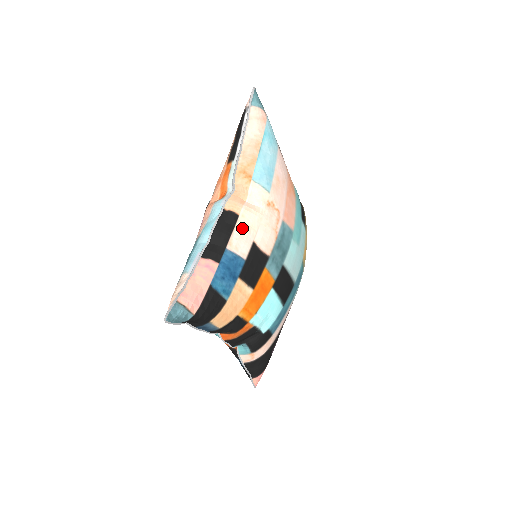
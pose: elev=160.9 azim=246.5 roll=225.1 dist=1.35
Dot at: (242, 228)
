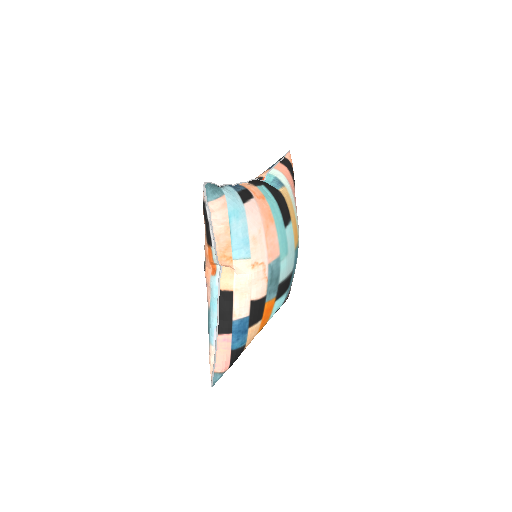
Dot at: (239, 299)
